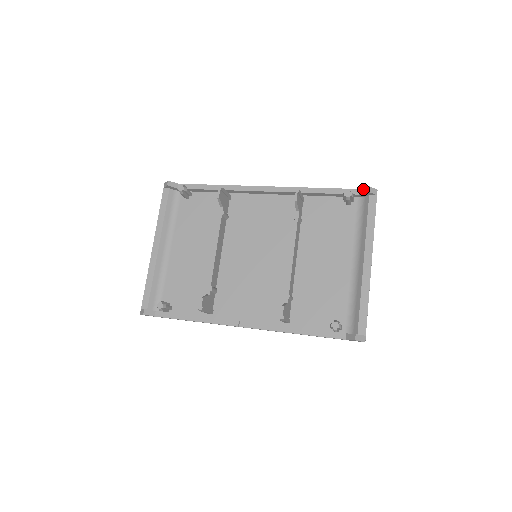
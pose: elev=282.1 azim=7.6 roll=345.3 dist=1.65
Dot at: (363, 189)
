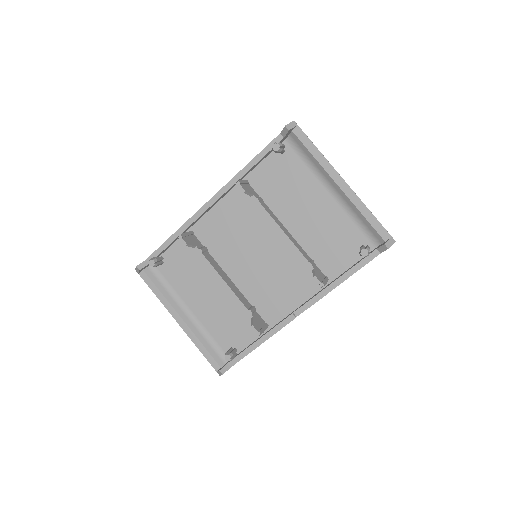
Dot at: (283, 131)
